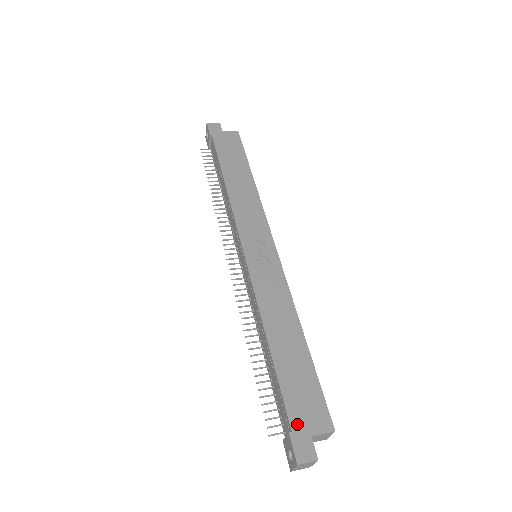
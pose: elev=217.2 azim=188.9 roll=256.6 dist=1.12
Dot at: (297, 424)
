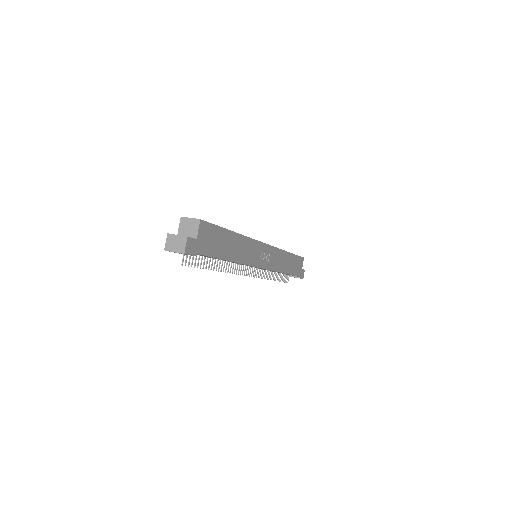
Dot at: (300, 273)
